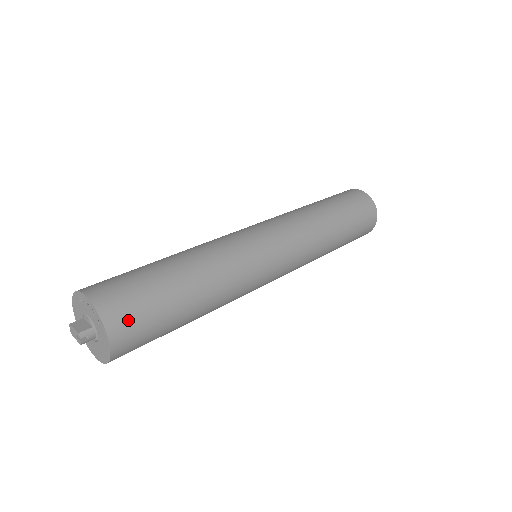
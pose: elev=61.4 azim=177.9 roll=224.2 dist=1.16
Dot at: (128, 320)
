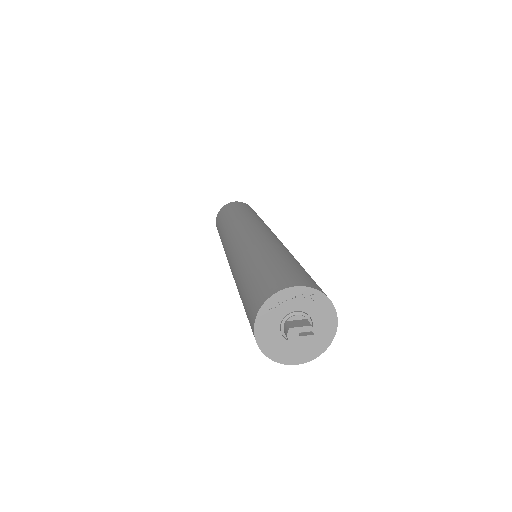
Dot at: occluded
